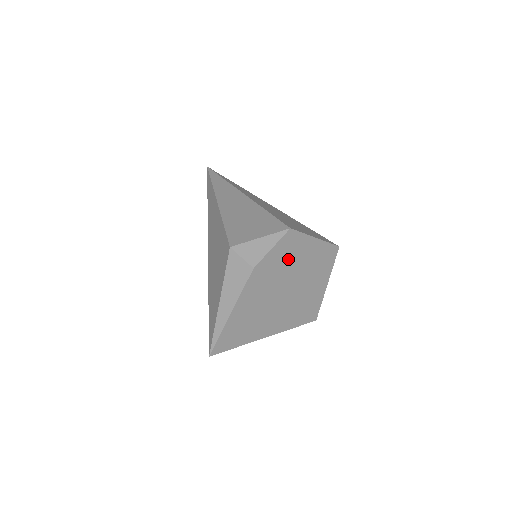
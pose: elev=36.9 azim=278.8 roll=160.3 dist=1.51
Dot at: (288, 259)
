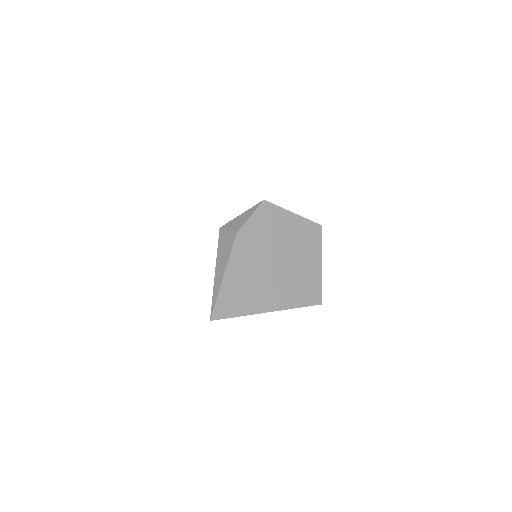
Dot at: (270, 230)
